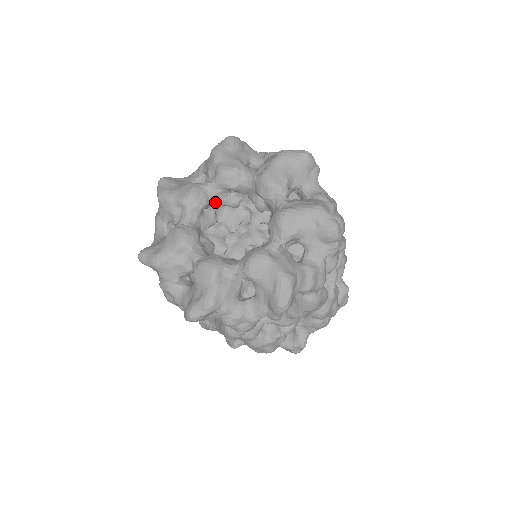
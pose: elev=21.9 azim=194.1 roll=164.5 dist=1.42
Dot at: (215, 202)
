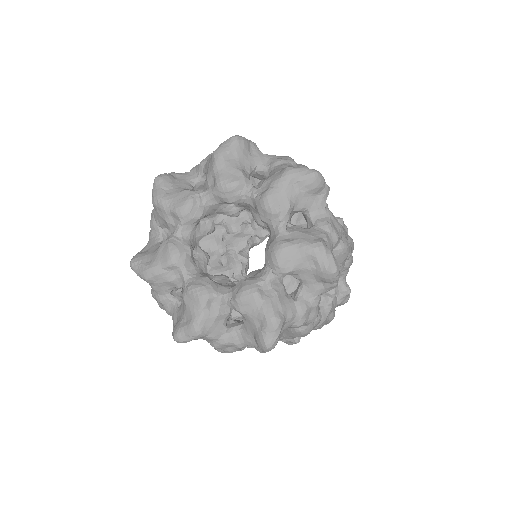
Dot at: (246, 206)
